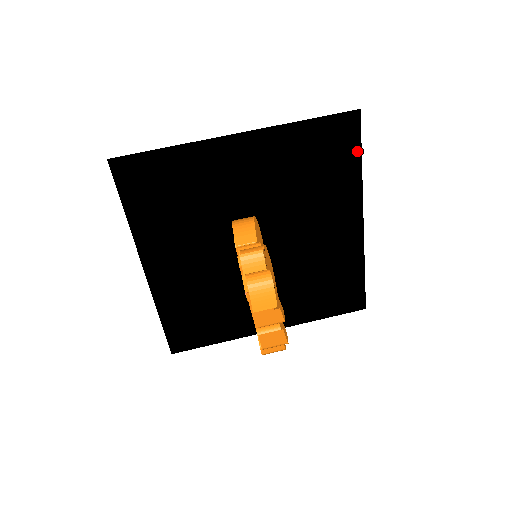
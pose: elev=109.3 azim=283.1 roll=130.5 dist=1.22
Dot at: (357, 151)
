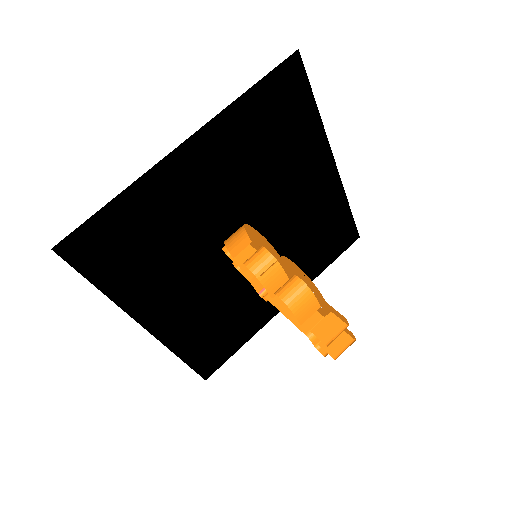
Dot at: (309, 96)
